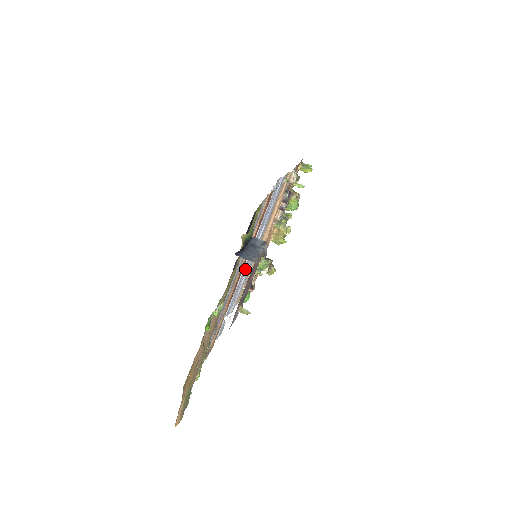
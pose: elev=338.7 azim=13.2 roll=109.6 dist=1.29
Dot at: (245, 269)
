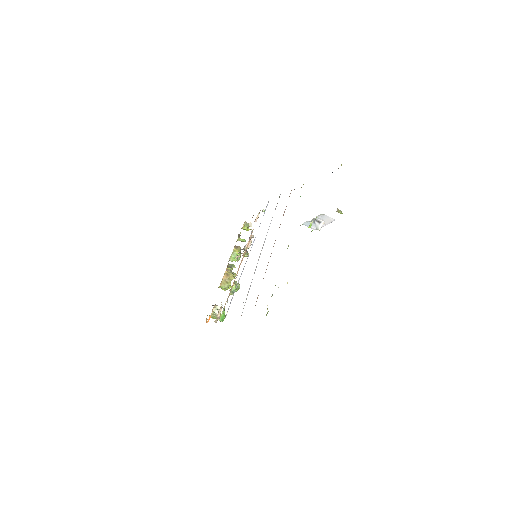
Dot at: occluded
